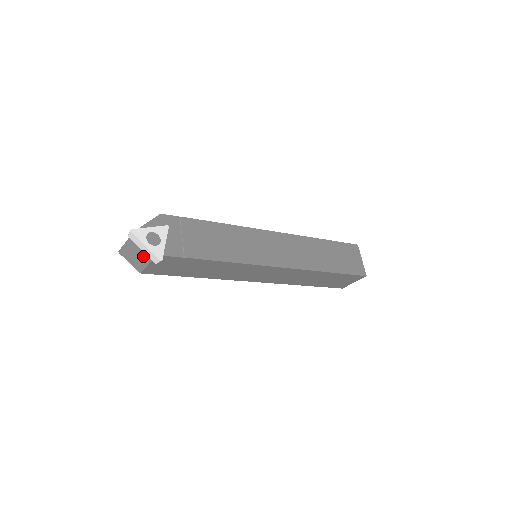
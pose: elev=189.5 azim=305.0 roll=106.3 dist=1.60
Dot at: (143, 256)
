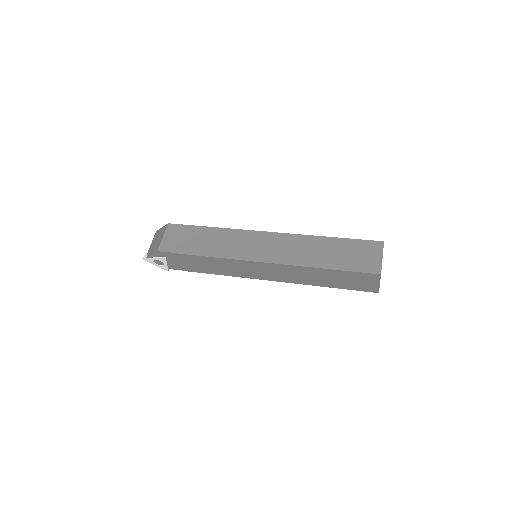
Dot at: occluded
